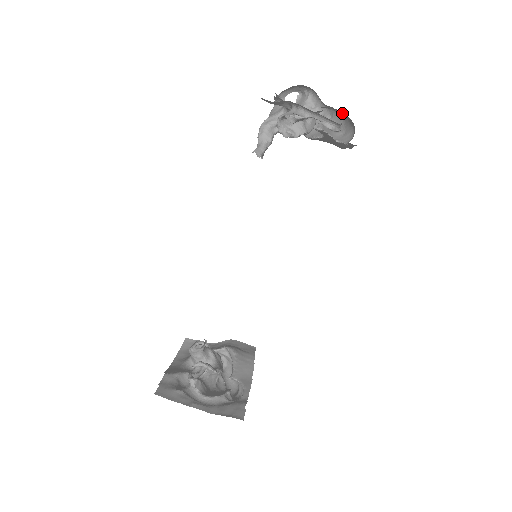
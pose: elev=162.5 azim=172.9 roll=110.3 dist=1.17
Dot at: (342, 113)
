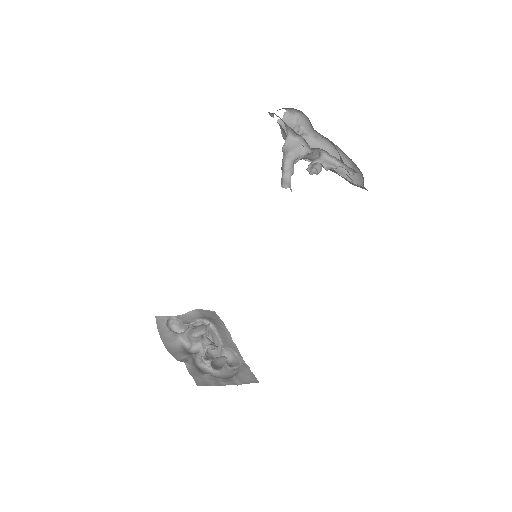
Dot at: occluded
